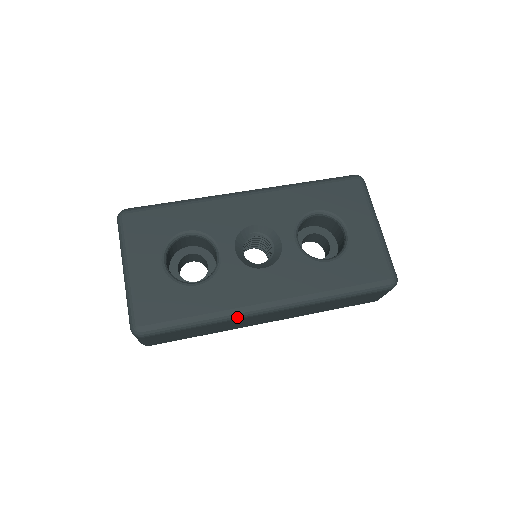
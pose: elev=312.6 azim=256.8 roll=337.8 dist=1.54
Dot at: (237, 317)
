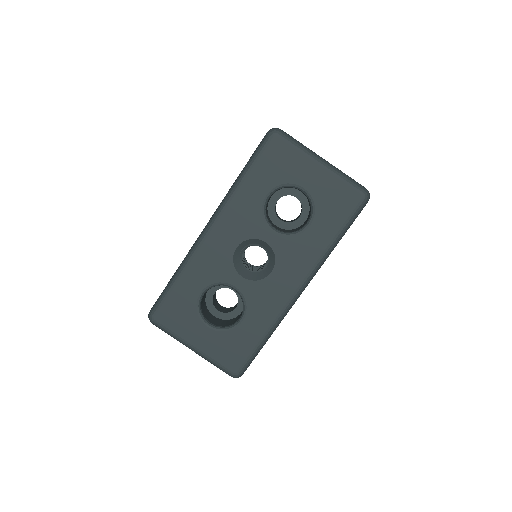
Dot at: occluded
